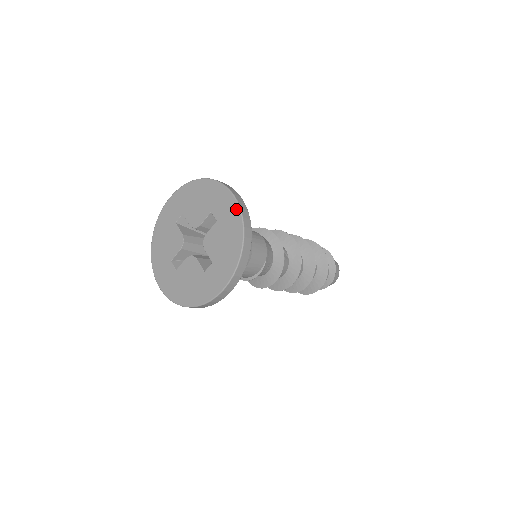
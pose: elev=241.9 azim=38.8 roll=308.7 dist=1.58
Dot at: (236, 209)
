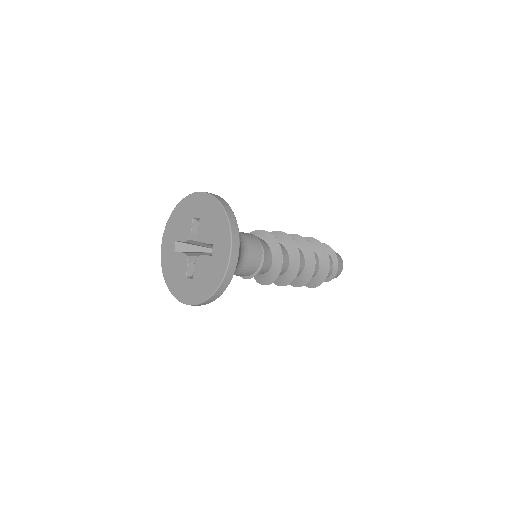
Dot at: (207, 196)
